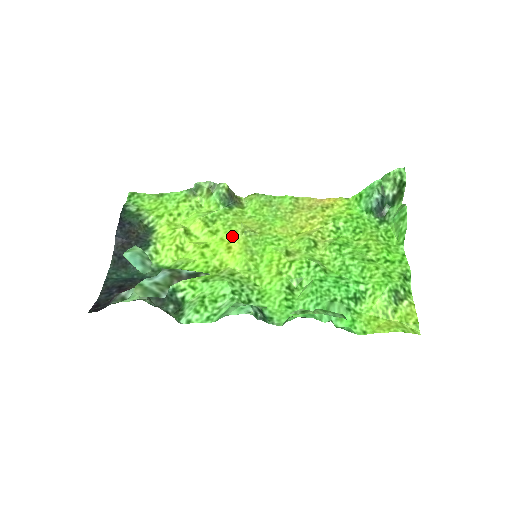
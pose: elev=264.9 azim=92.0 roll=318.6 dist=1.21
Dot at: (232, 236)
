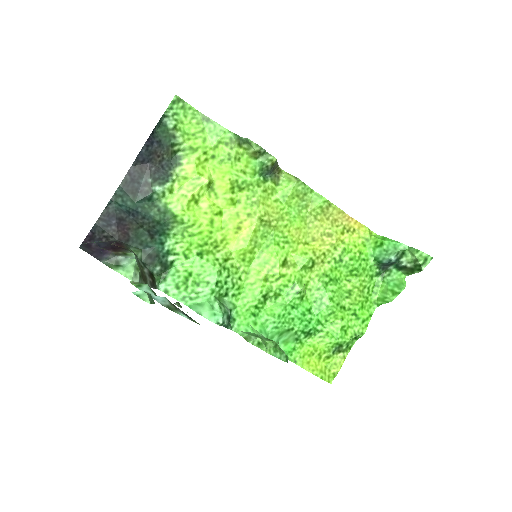
Dot at: (248, 217)
